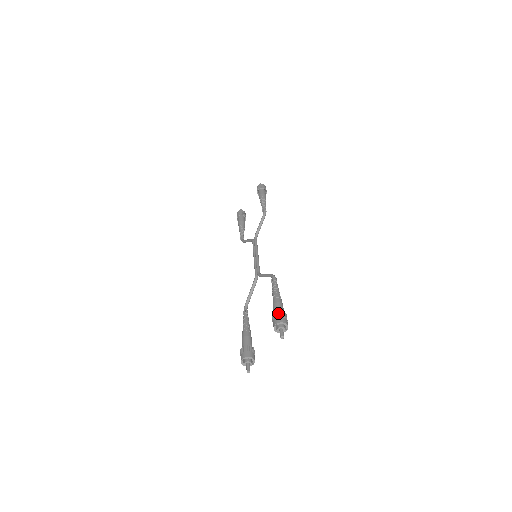
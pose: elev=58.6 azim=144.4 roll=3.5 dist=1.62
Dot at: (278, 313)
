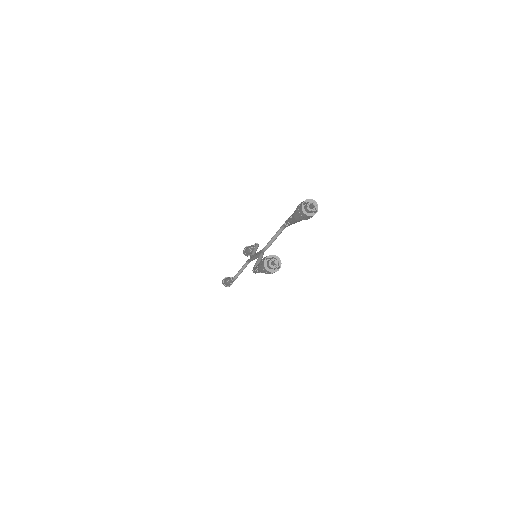
Dot at: occluded
